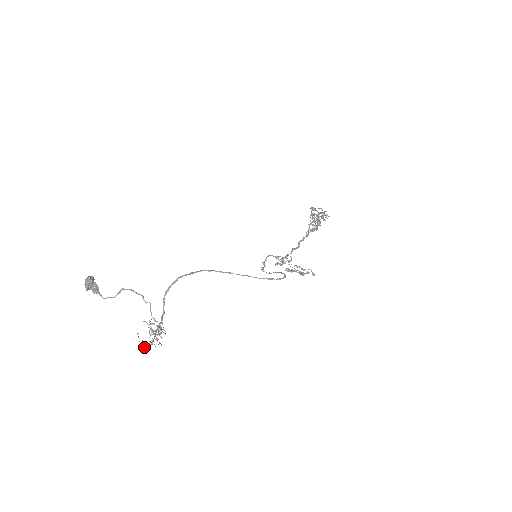
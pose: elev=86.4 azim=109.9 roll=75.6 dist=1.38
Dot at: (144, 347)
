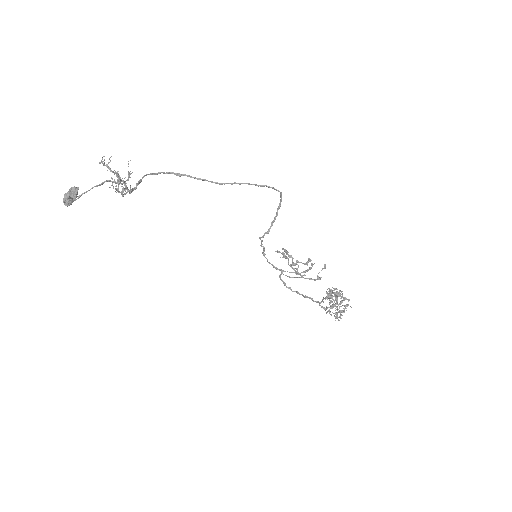
Dot at: (102, 163)
